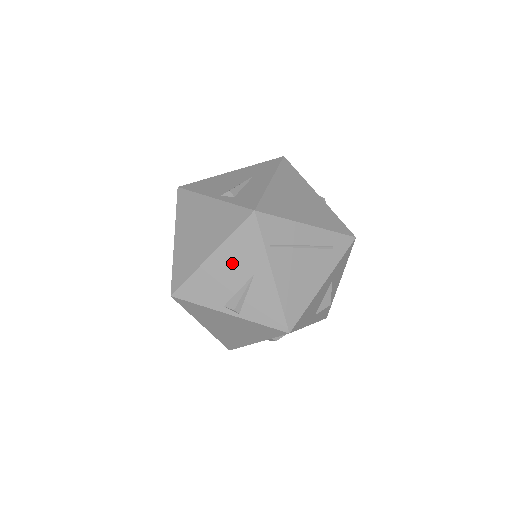
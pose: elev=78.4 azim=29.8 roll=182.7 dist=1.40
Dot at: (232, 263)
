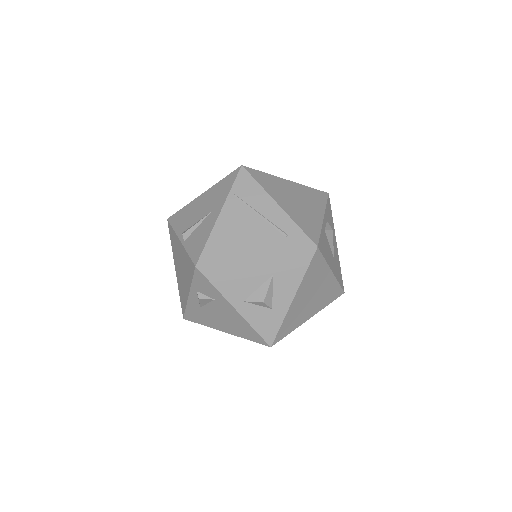
Dot at: (207, 201)
